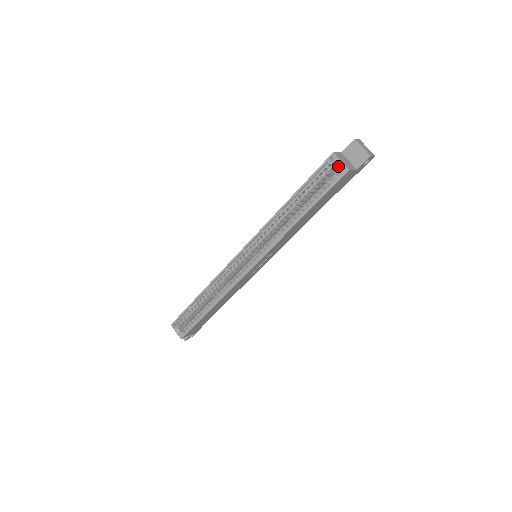
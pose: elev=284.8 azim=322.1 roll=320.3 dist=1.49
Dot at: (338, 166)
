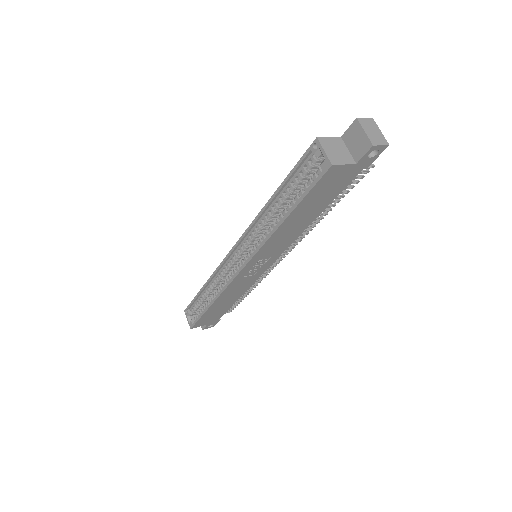
Dot at: occluded
